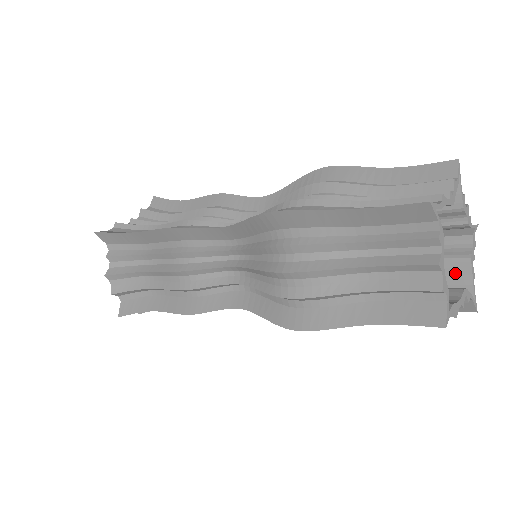
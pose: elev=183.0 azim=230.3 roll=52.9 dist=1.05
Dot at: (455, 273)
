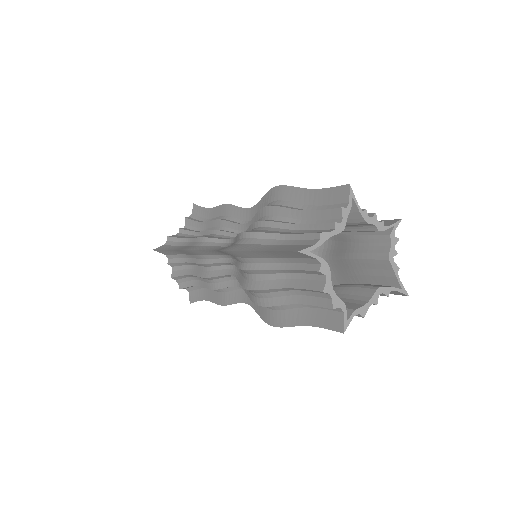
Dot at: (382, 268)
